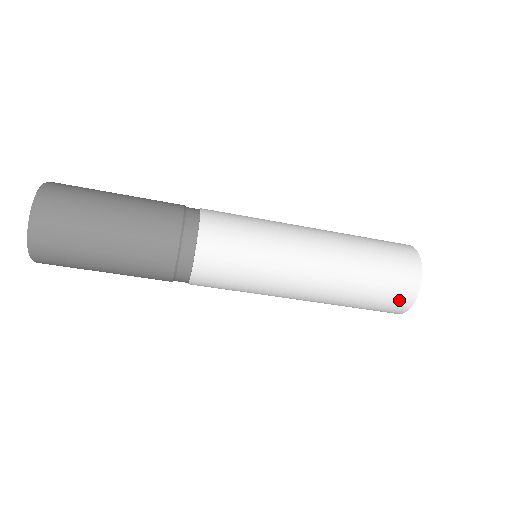
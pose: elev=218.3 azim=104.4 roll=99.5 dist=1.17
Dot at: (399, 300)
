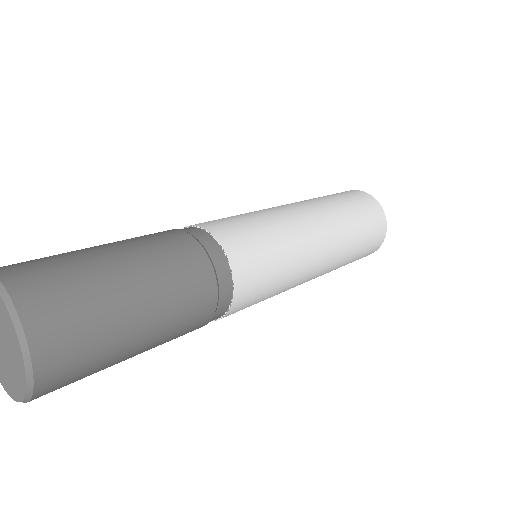
Dot at: occluded
